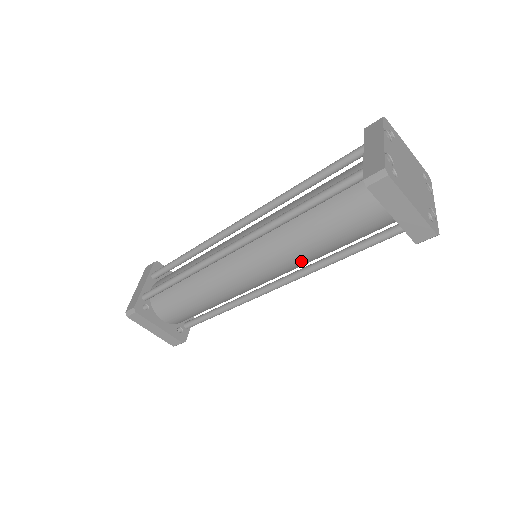
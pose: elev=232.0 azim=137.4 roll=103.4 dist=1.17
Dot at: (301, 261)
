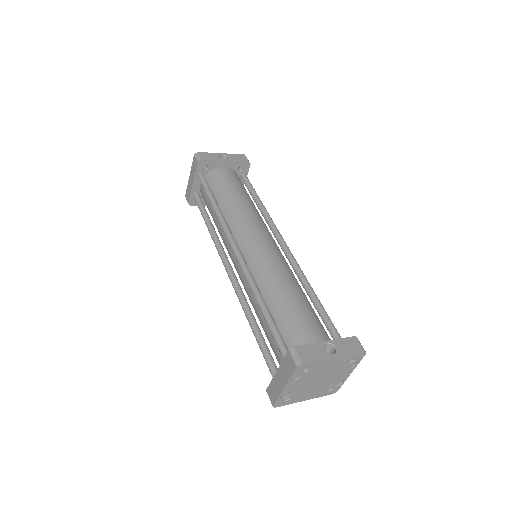
Dot at: occluded
